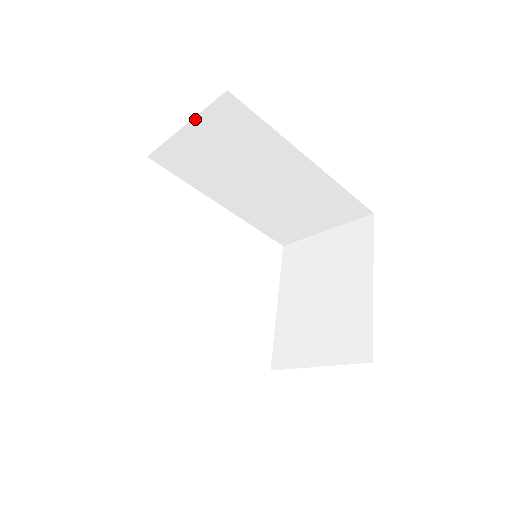
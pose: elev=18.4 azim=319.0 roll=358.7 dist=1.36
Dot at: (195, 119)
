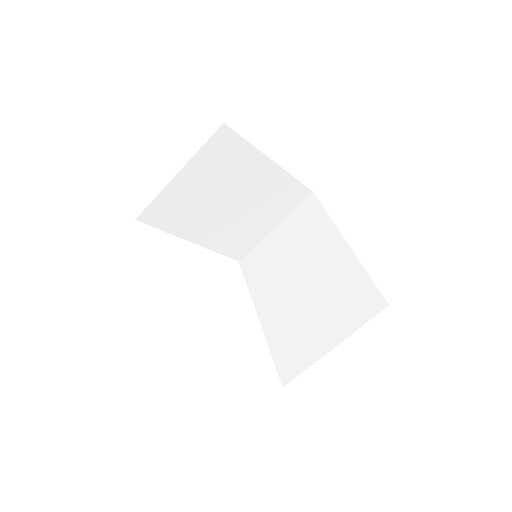
Dot at: (285, 219)
